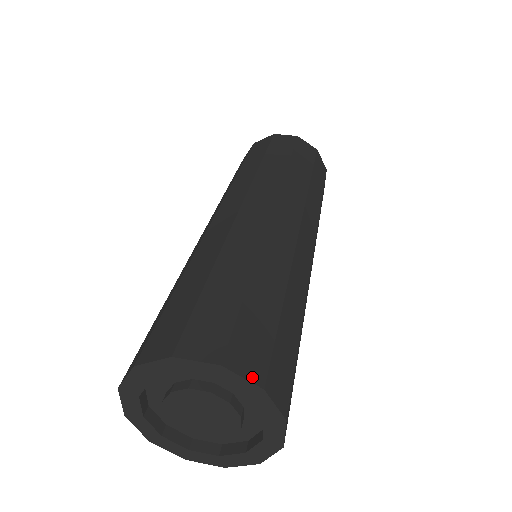
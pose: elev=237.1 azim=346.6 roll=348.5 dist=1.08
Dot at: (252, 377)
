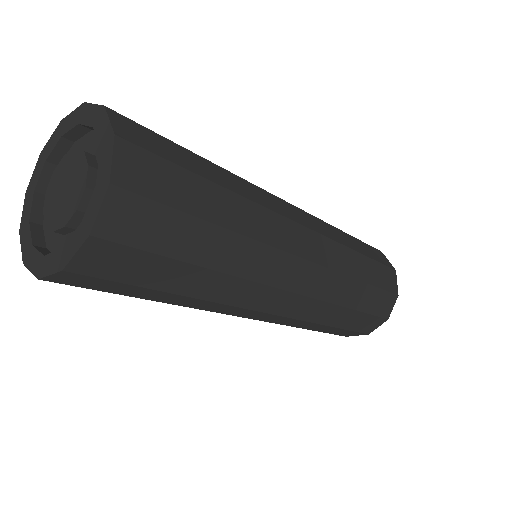
Dot at: (117, 128)
